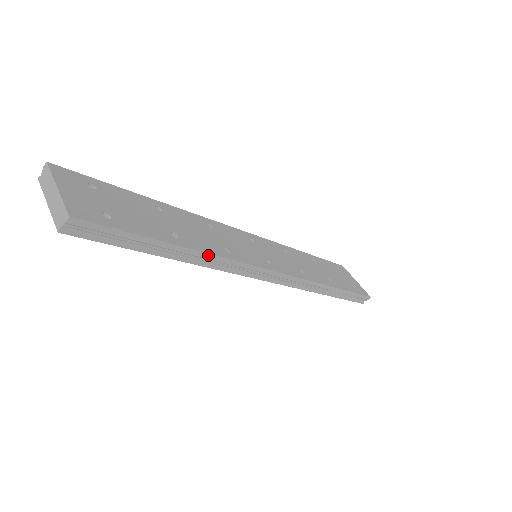
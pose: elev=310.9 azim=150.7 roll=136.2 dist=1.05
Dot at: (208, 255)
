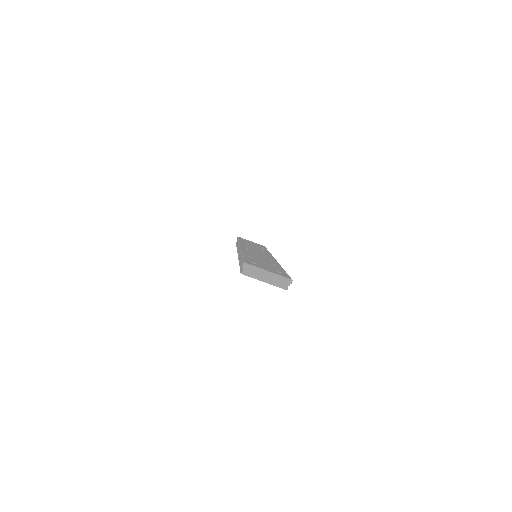
Dot at: occluded
